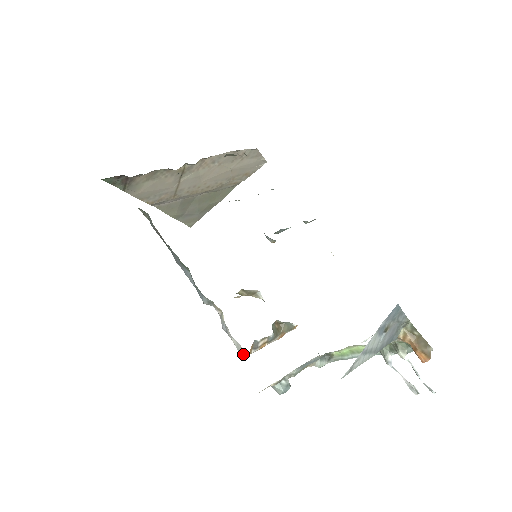
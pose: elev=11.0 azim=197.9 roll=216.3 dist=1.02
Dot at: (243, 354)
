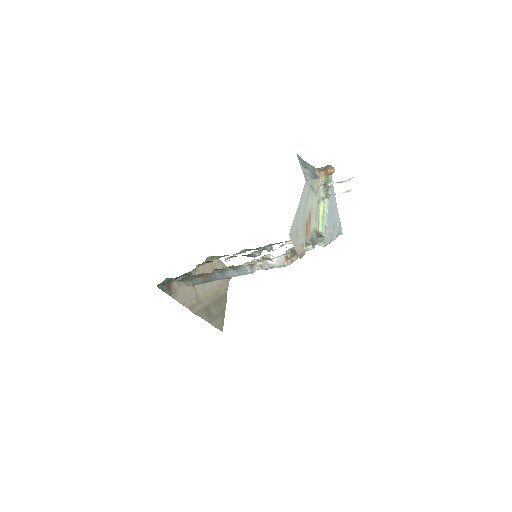
Dot at: (284, 261)
